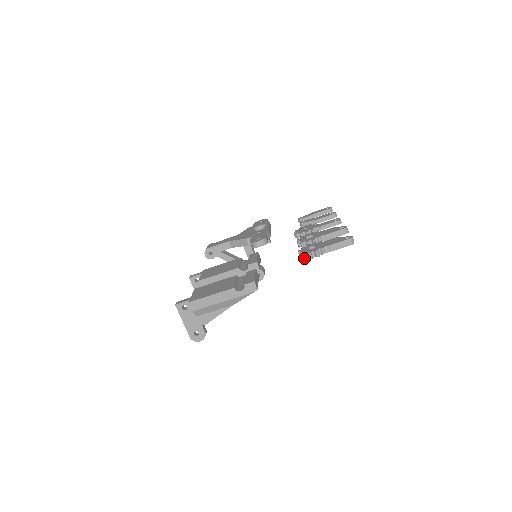
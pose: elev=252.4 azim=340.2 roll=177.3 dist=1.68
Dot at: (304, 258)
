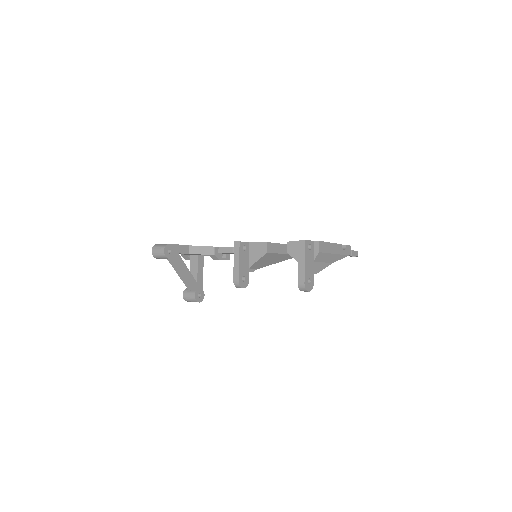
Dot at: occluded
